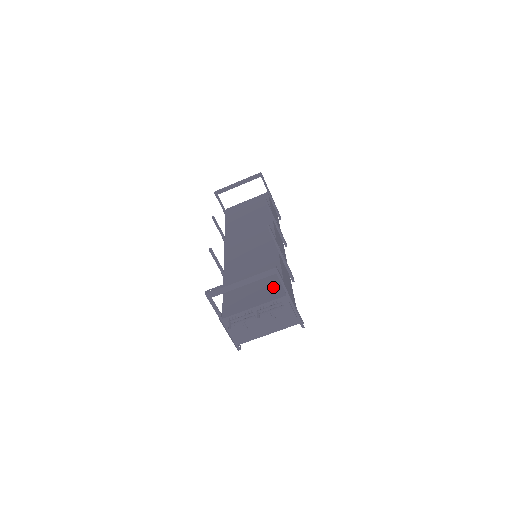
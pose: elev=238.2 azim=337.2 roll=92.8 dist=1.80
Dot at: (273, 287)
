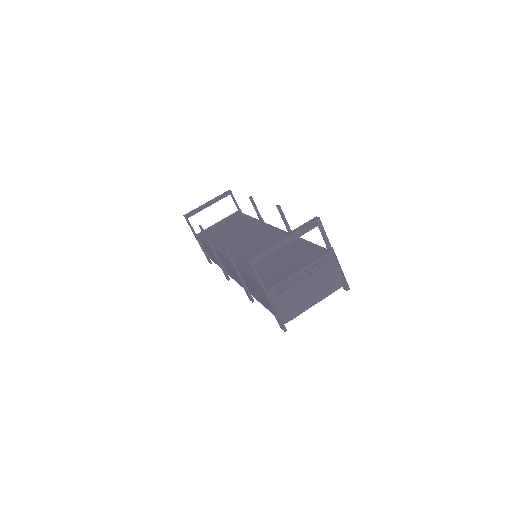
Dot at: (309, 252)
